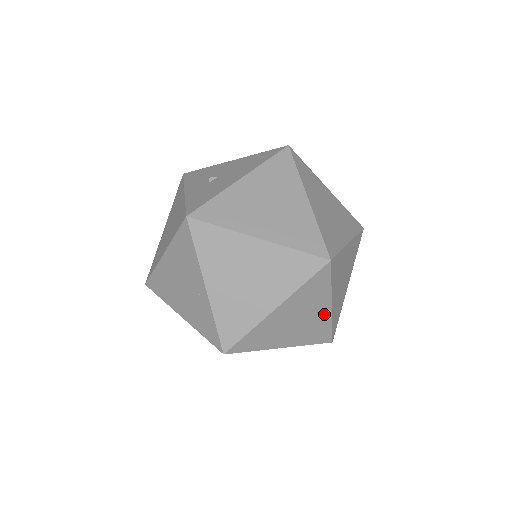
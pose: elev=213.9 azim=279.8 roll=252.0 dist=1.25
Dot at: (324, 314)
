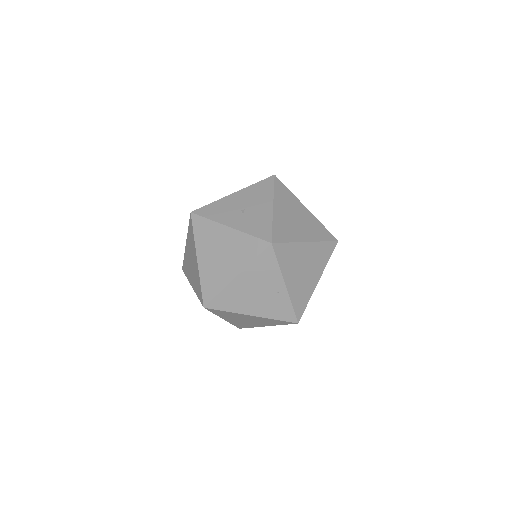
Dot at: occluded
